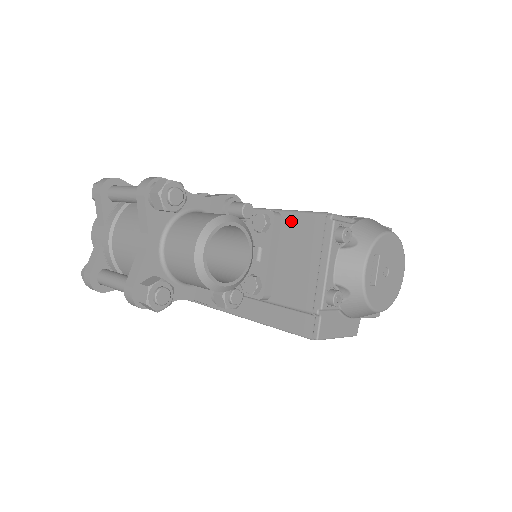
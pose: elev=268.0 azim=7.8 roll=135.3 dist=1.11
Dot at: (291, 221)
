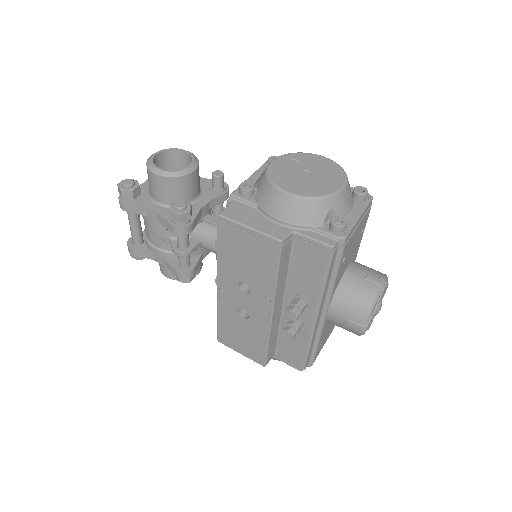
Dot at: occluded
